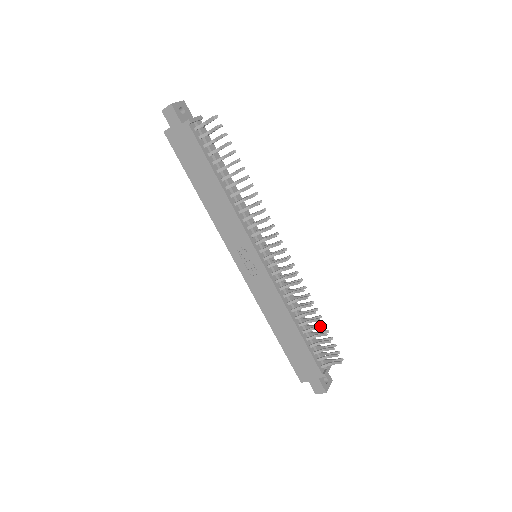
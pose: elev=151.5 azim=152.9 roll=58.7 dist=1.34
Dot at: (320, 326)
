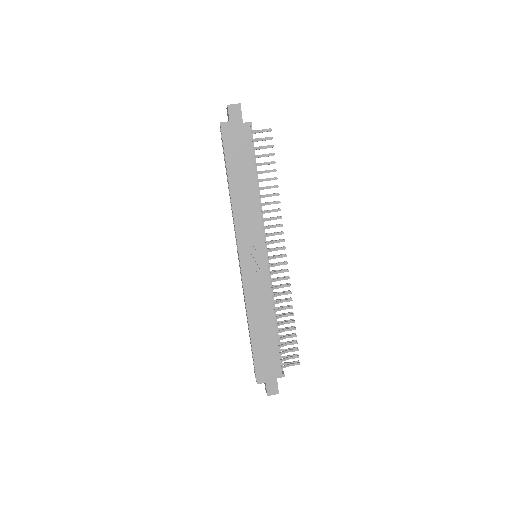
Dot at: (293, 328)
